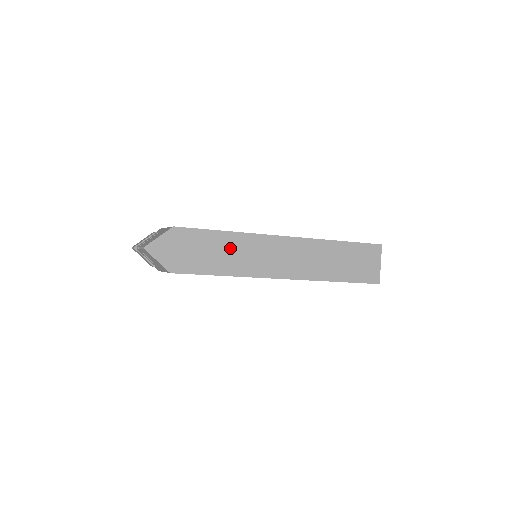
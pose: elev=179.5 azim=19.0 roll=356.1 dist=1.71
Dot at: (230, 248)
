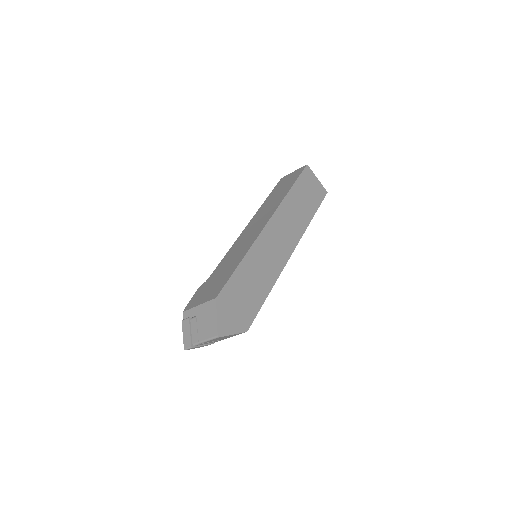
Dot at: (255, 269)
